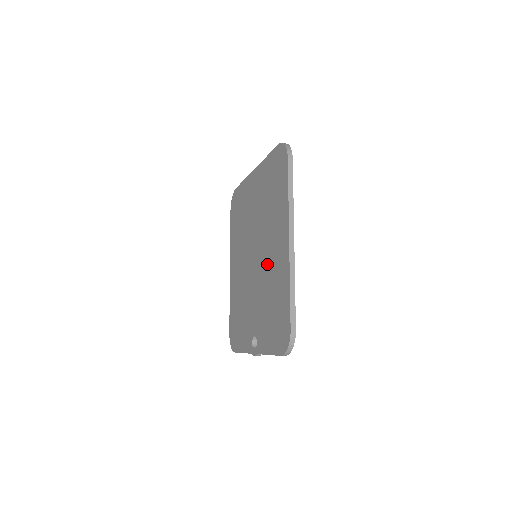
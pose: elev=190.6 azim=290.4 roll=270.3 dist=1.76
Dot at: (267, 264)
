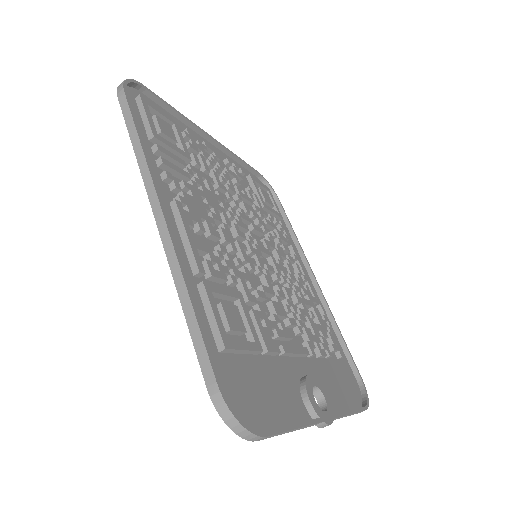
Dot at: occluded
